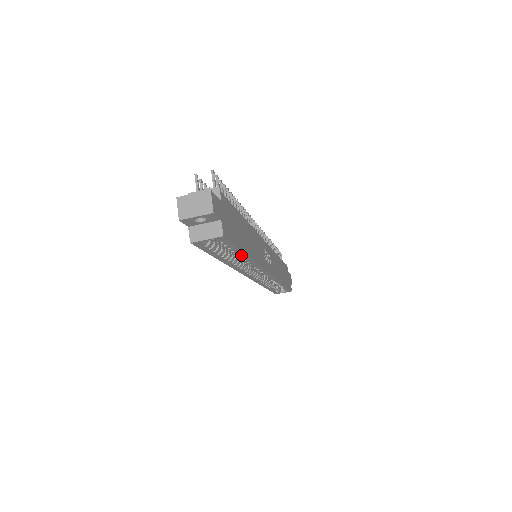
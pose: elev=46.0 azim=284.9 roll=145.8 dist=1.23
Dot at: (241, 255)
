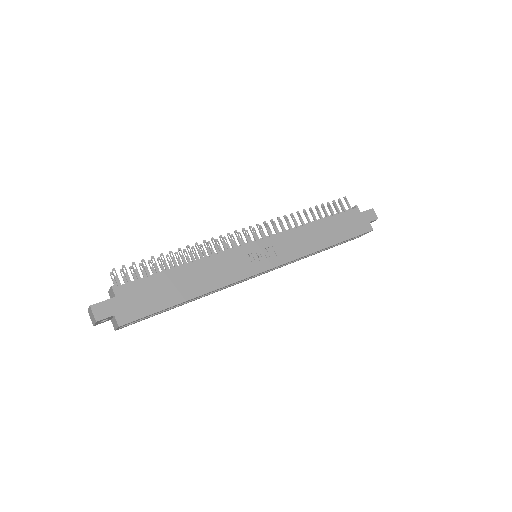
Dot at: (181, 303)
